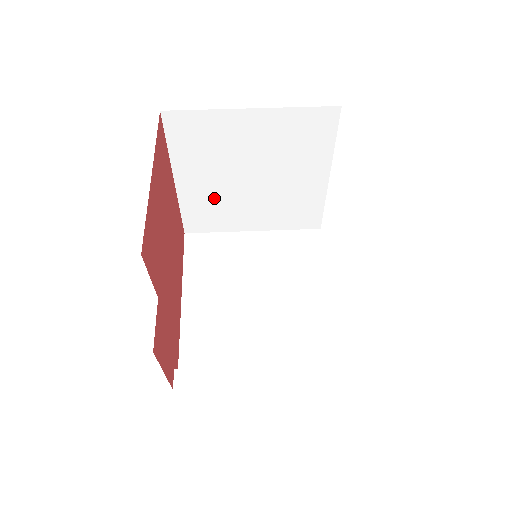
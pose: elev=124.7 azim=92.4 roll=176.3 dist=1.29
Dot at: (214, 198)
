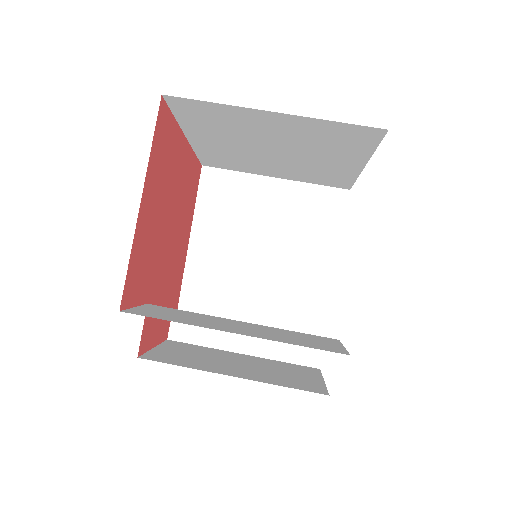
Dot at: (232, 154)
